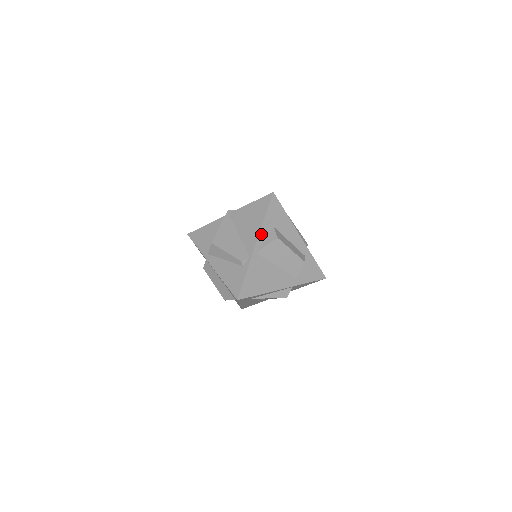
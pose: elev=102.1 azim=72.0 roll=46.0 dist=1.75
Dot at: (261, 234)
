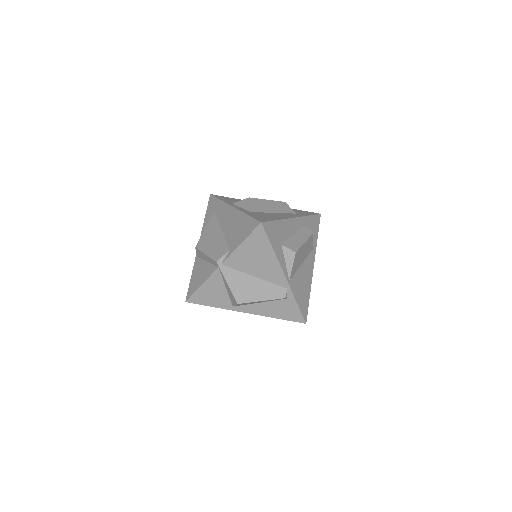
Dot at: (281, 264)
